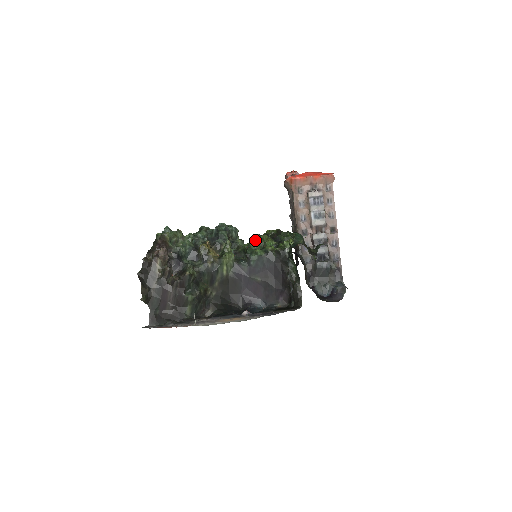
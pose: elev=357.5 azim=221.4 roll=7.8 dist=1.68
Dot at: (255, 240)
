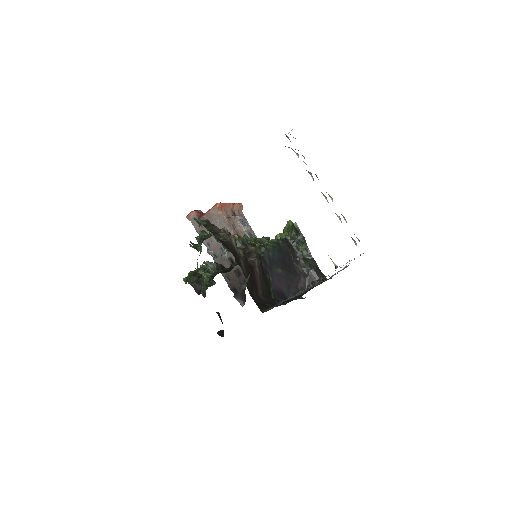
Dot at: (254, 238)
